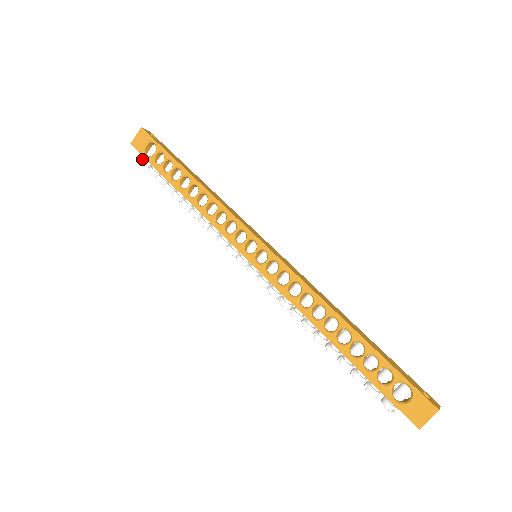
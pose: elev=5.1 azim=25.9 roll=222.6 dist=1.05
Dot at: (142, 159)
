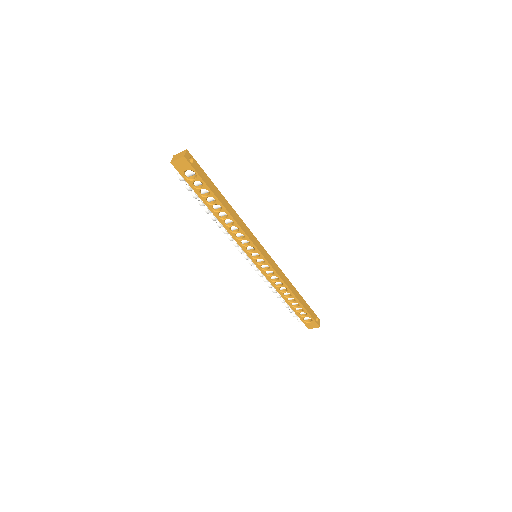
Dot at: (181, 178)
